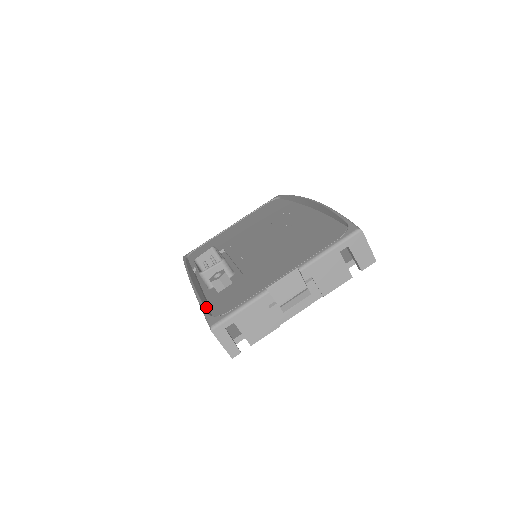
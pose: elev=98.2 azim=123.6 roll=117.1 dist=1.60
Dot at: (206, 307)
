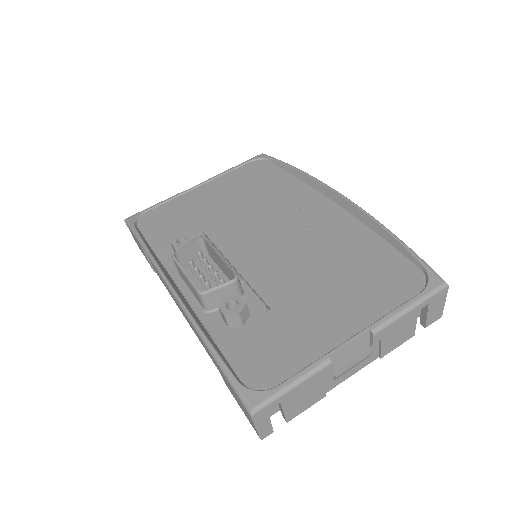
Dot at: (225, 362)
